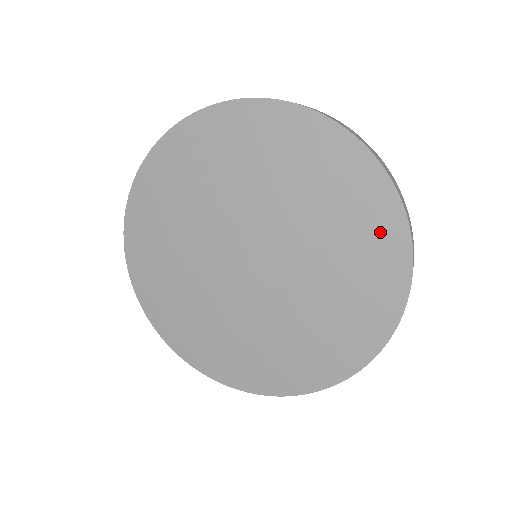
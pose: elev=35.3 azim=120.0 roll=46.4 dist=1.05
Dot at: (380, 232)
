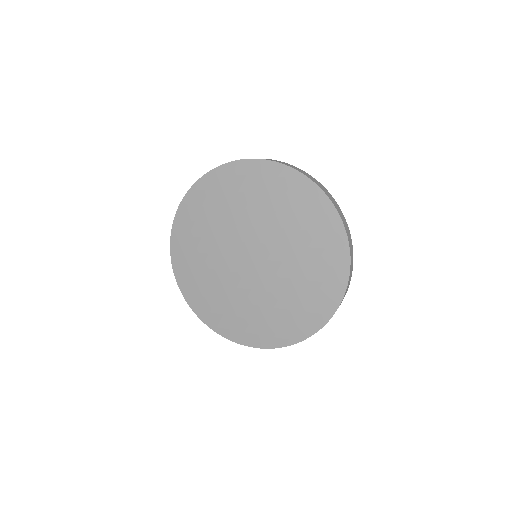
Dot at: (262, 176)
